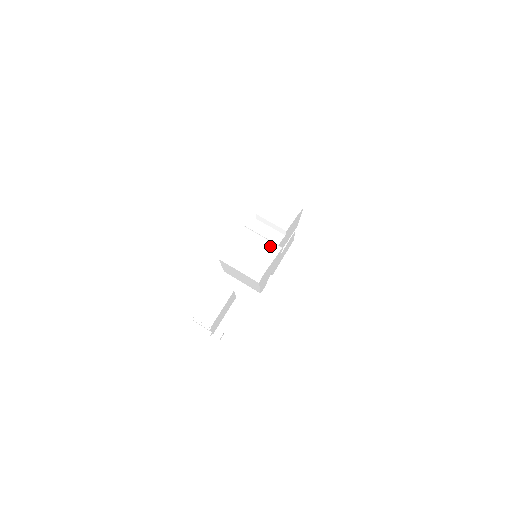
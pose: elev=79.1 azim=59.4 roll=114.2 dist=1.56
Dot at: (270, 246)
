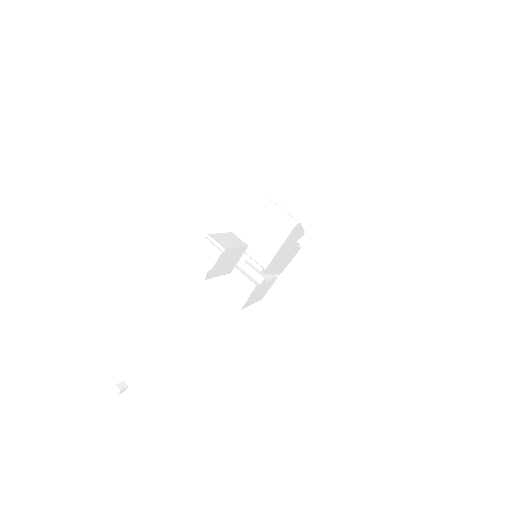
Dot at: occluded
